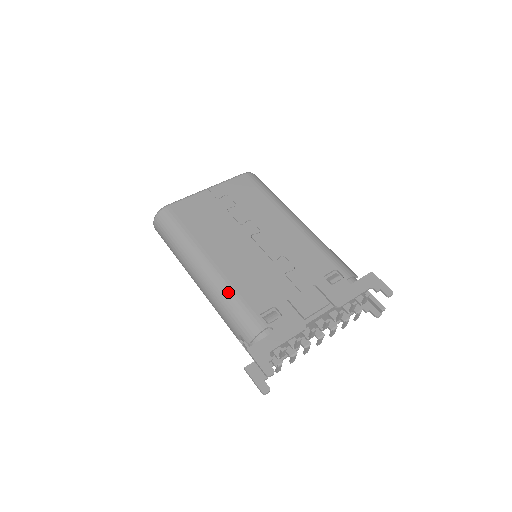
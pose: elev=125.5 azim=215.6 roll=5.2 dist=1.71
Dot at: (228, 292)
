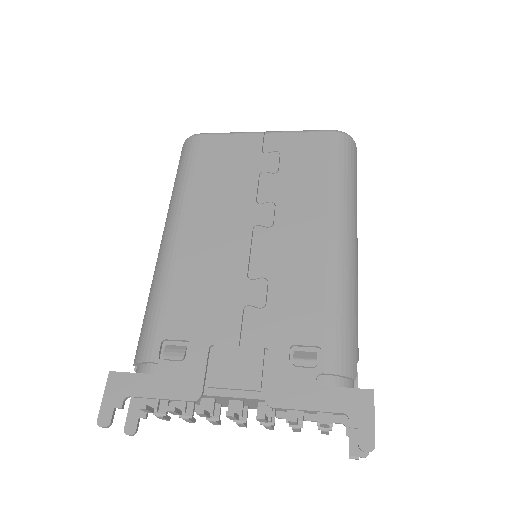
Dot at: (160, 284)
